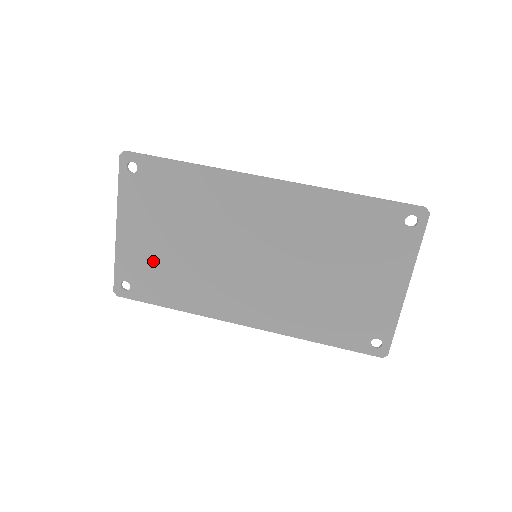
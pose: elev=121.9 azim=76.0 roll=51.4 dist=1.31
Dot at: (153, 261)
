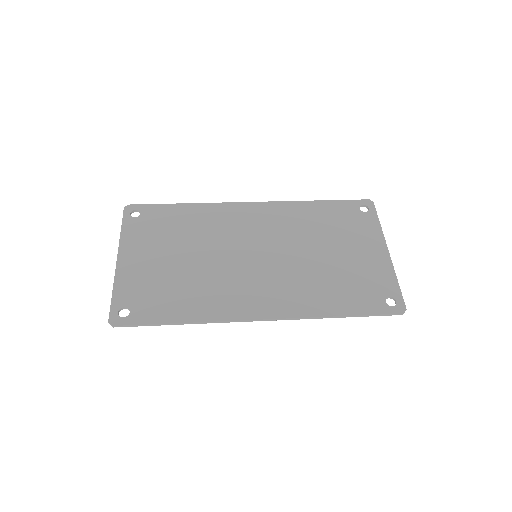
Dot at: (156, 281)
